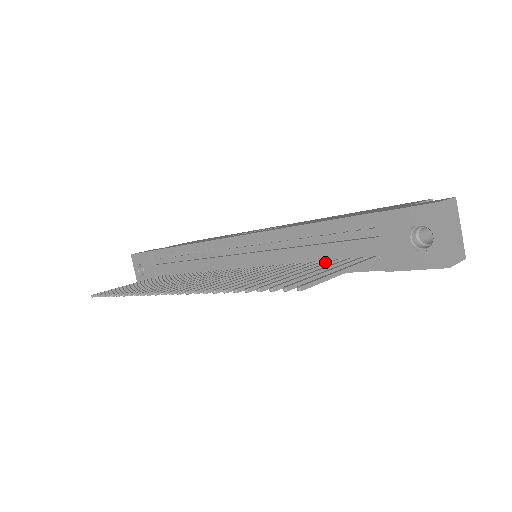
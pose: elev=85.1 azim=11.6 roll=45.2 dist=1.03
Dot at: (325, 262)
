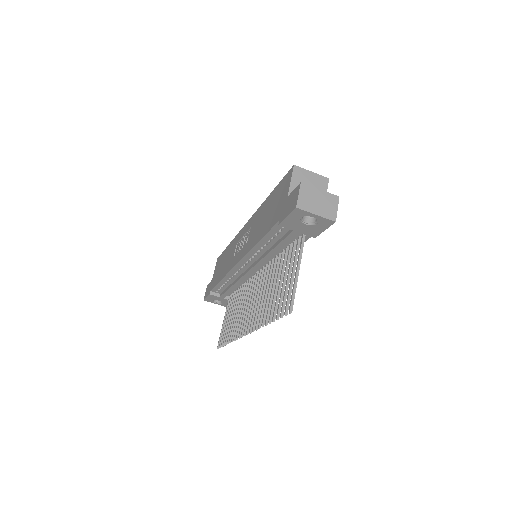
Dot at: (287, 249)
